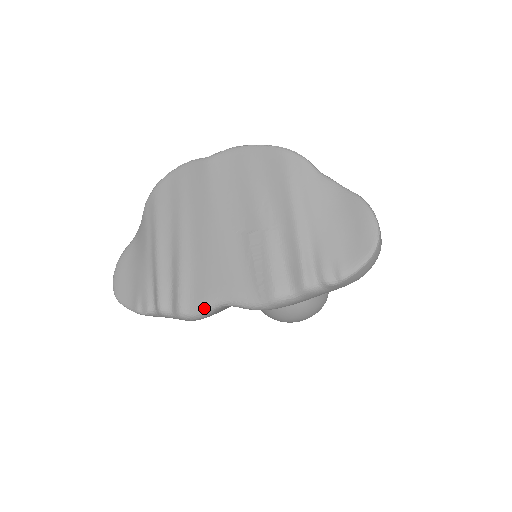
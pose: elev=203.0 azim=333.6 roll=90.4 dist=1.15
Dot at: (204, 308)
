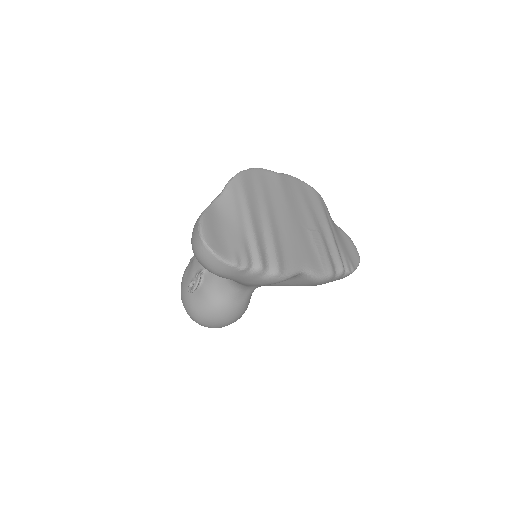
Dot at: (293, 271)
